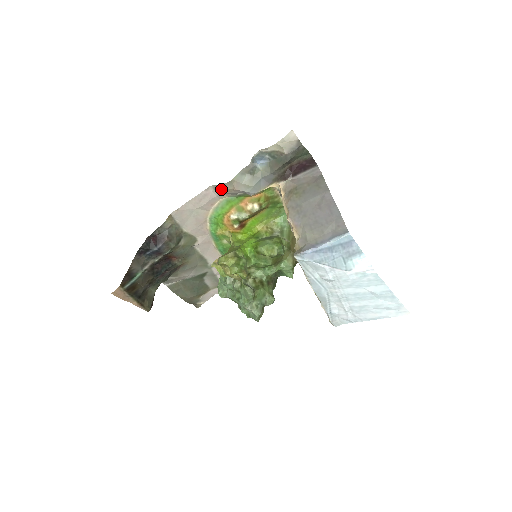
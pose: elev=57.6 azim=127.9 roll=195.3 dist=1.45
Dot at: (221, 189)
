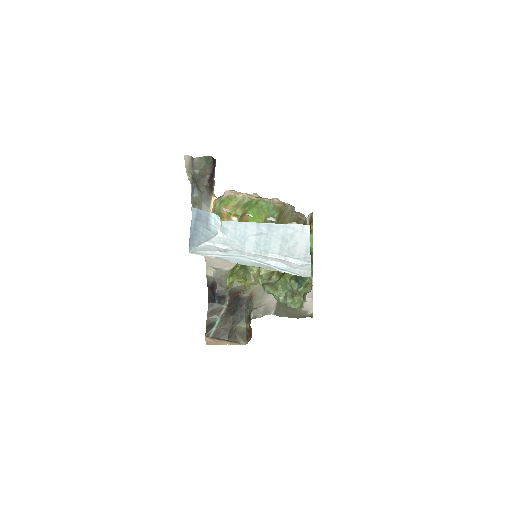
Dot at: occluded
